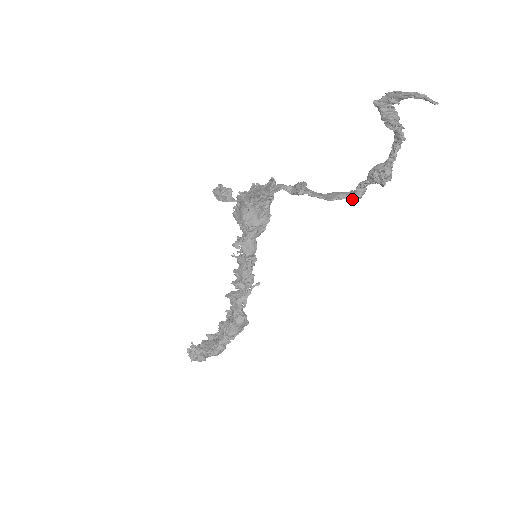
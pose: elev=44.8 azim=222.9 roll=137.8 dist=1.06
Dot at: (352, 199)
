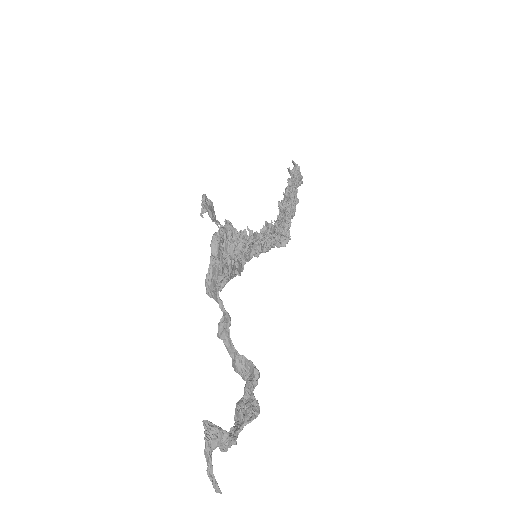
Dot at: (246, 380)
